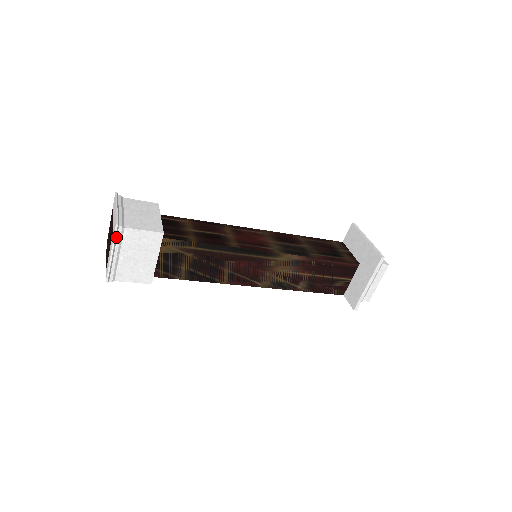
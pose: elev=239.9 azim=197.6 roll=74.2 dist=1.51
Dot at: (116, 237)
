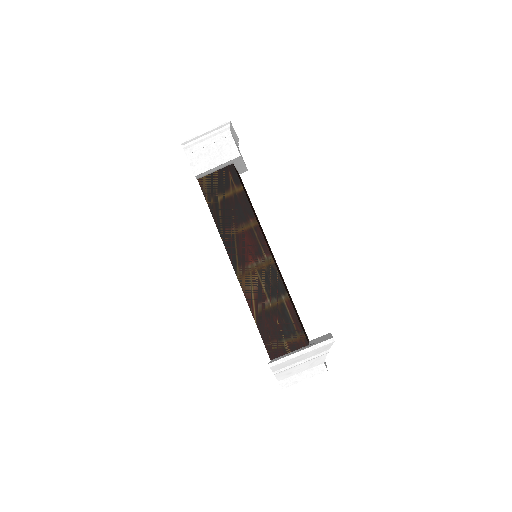
Dot at: (220, 127)
